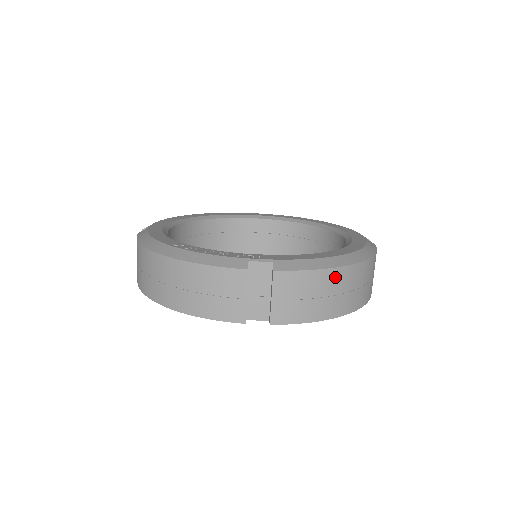
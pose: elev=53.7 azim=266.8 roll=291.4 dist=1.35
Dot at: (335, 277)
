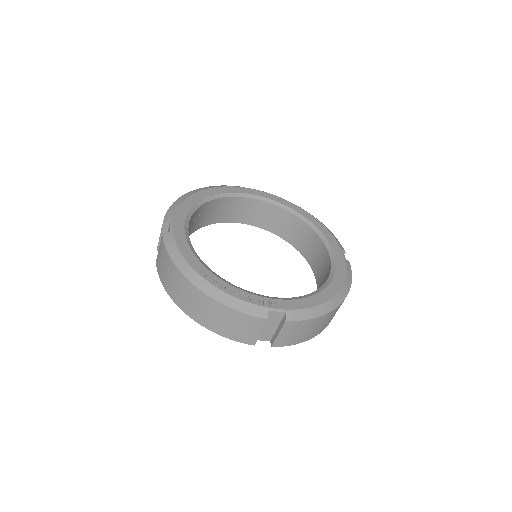
Dot at: (324, 318)
